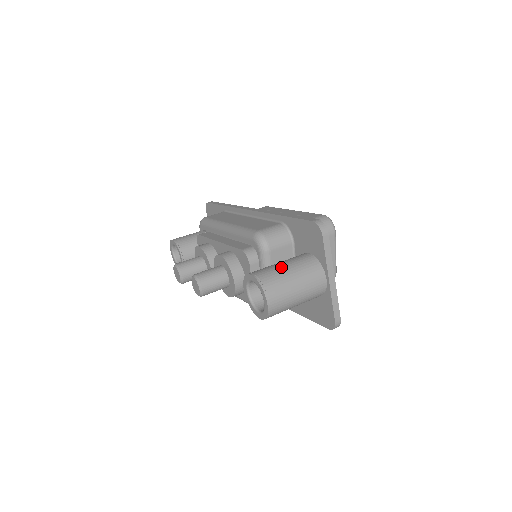
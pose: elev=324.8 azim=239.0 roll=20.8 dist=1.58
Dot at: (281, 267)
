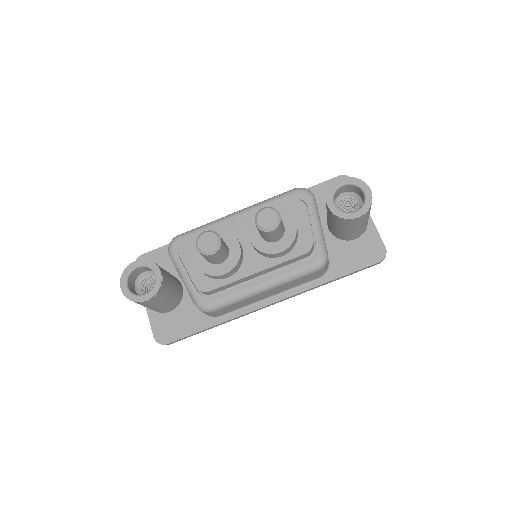
Dot at: occluded
